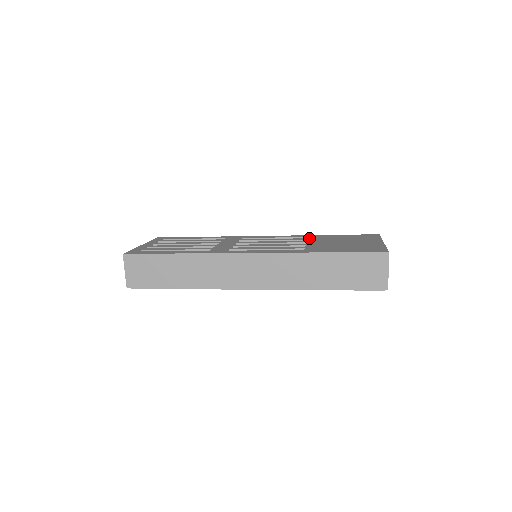
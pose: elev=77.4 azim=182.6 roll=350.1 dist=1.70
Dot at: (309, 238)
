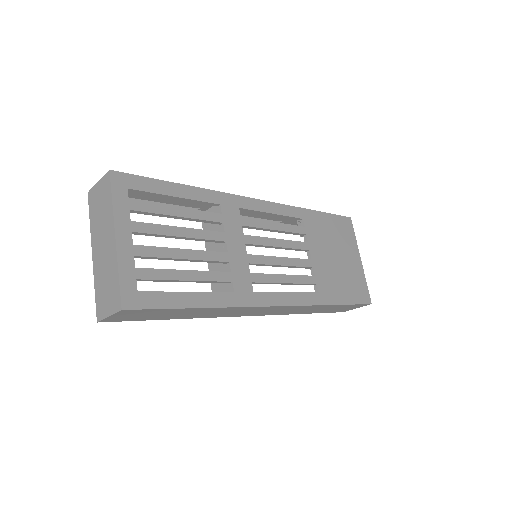
Dot at: (306, 228)
